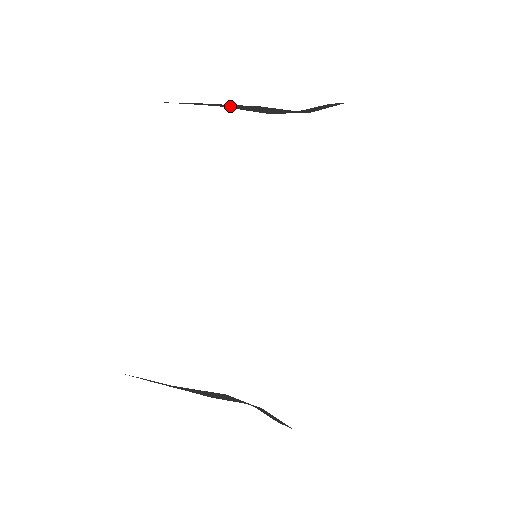
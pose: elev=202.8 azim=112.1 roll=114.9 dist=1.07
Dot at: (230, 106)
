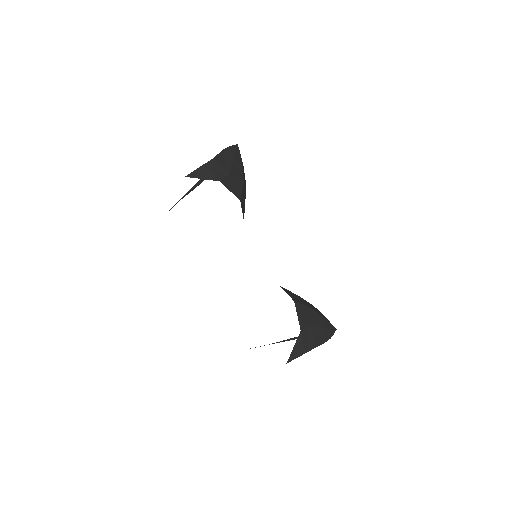
Dot at: (194, 186)
